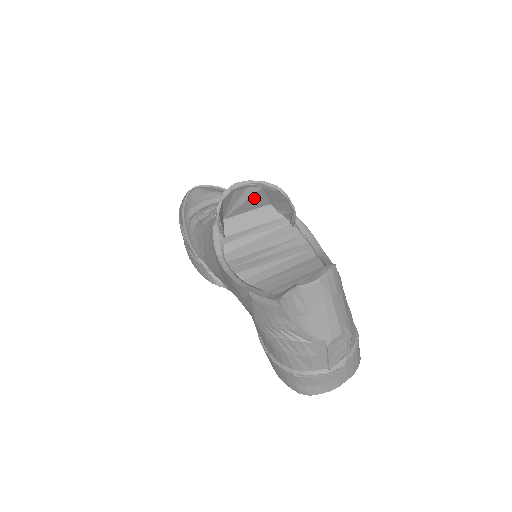
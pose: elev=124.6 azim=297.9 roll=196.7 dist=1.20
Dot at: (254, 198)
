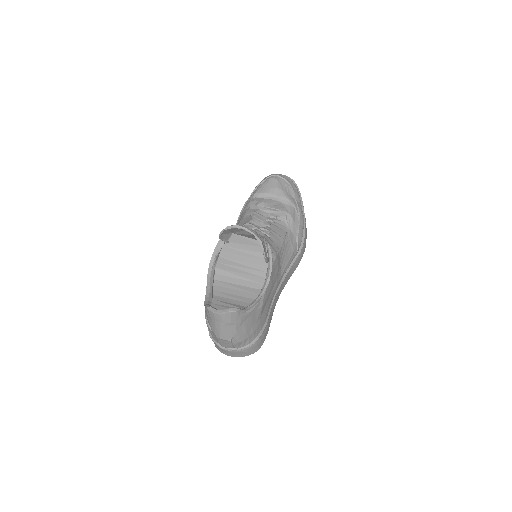
Dot at: (250, 236)
